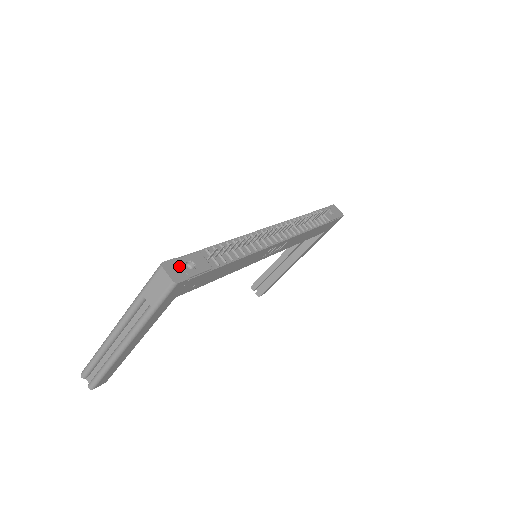
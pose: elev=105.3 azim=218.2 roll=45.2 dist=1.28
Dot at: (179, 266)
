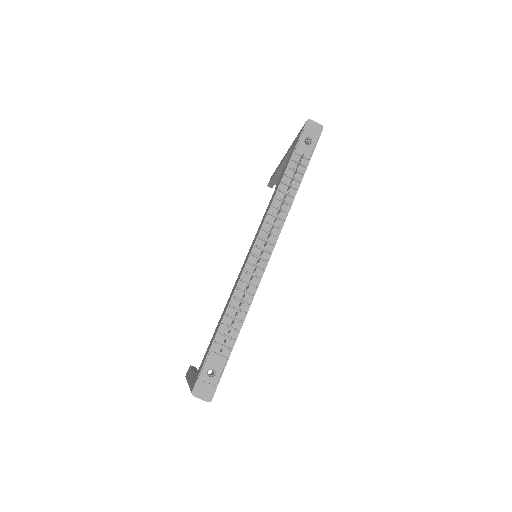
Dot at: (204, 383)
